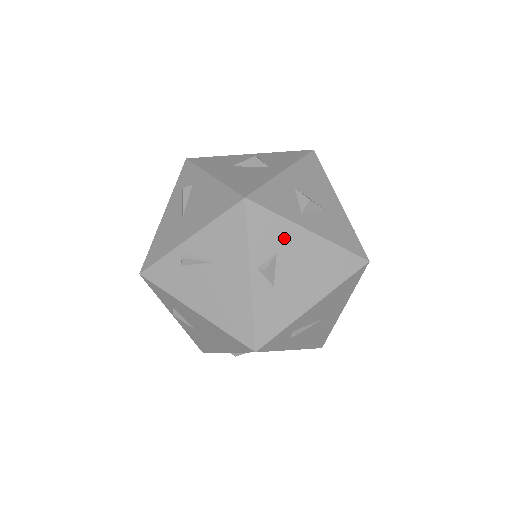
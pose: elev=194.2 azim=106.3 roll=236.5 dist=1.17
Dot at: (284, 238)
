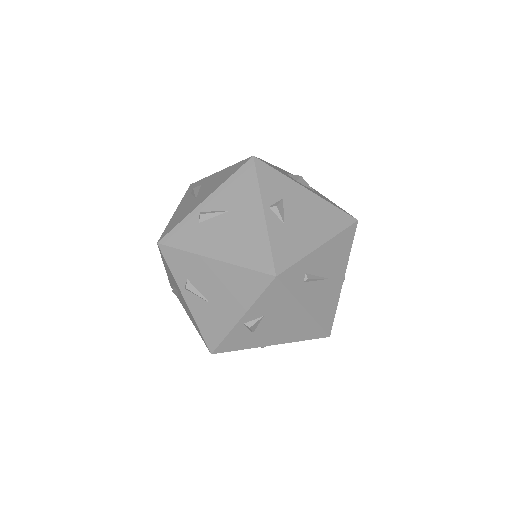
Dot at: (287, 189)
